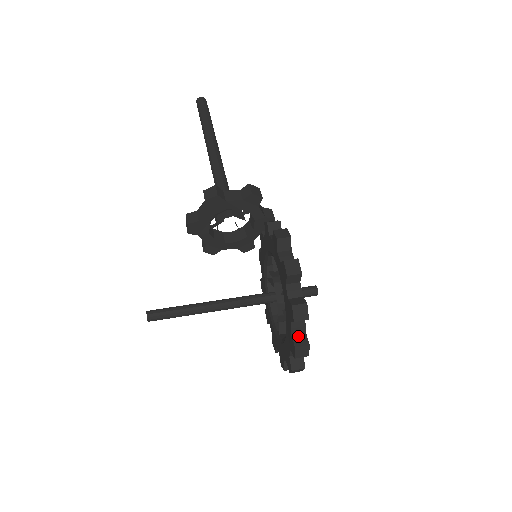
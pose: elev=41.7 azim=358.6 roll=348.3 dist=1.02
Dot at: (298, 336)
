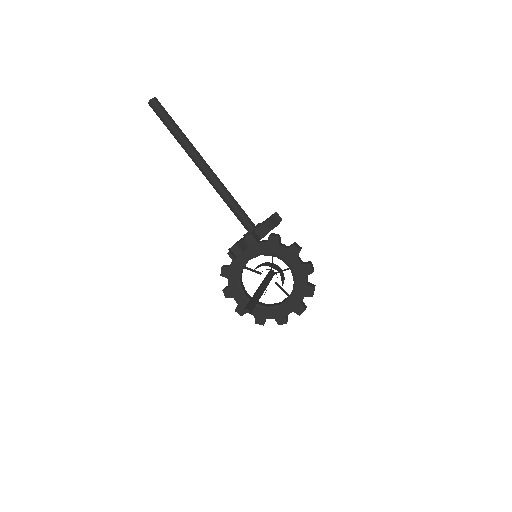
Dot at: (303, 303)
